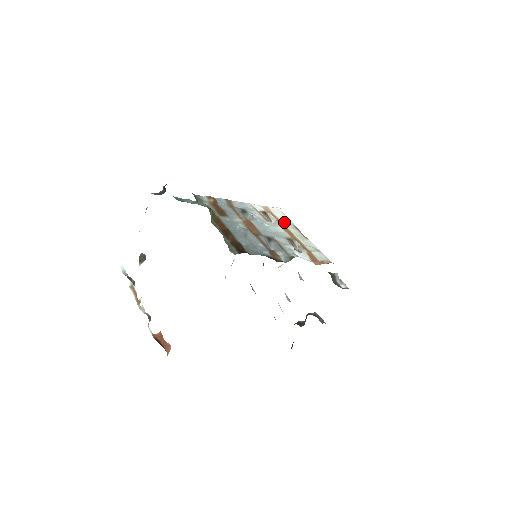
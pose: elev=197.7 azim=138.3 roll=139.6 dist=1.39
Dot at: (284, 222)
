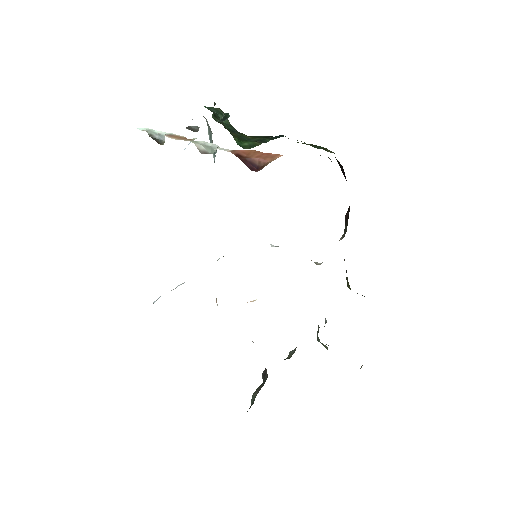
Dot at: occluded
